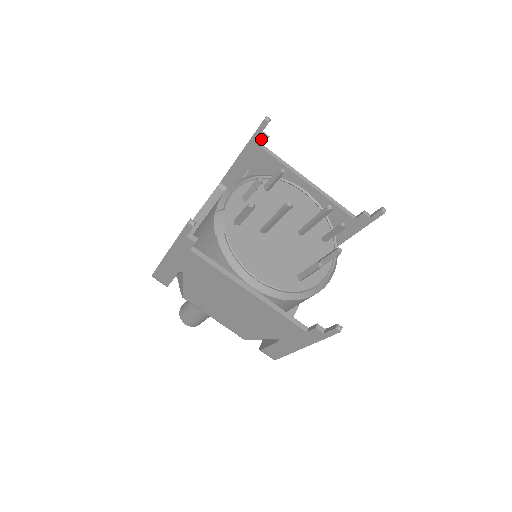
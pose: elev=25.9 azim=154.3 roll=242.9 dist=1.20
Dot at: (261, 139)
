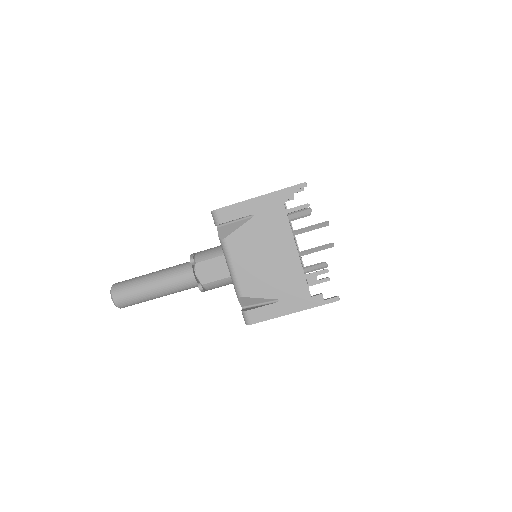
Dot at: occluded
